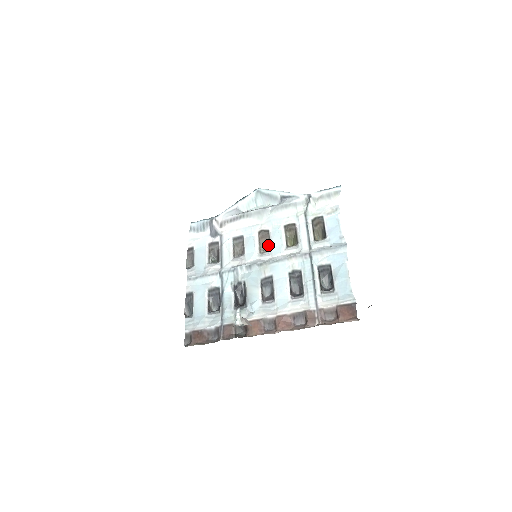
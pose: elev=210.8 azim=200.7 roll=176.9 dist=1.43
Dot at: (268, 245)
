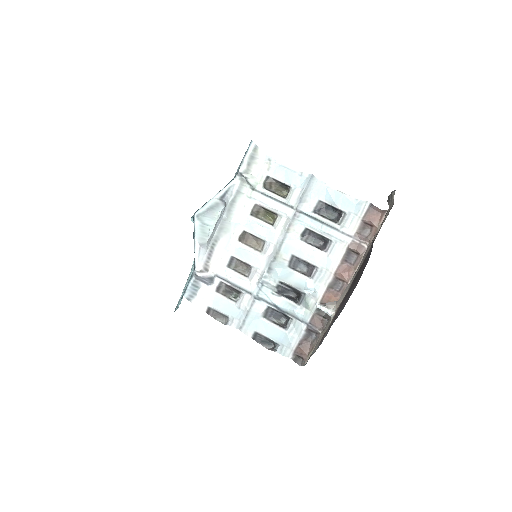
Dot at: (258, 240)
